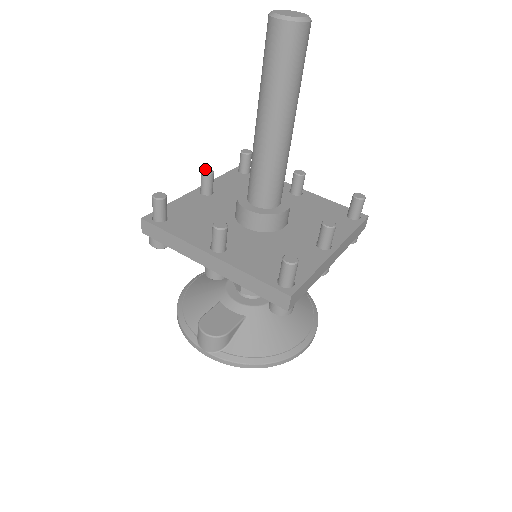
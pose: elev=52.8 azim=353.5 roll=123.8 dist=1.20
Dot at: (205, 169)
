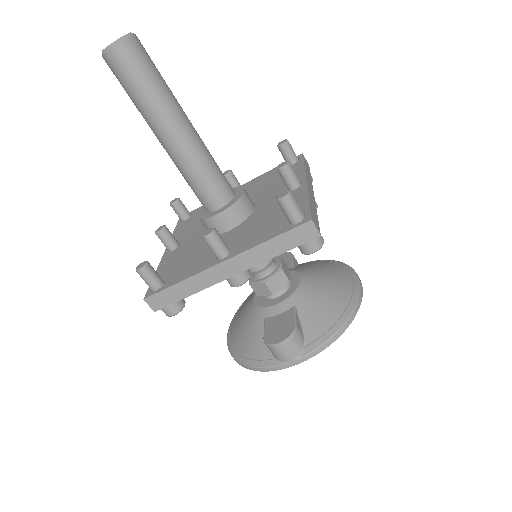
Dot at: (157, 230)
